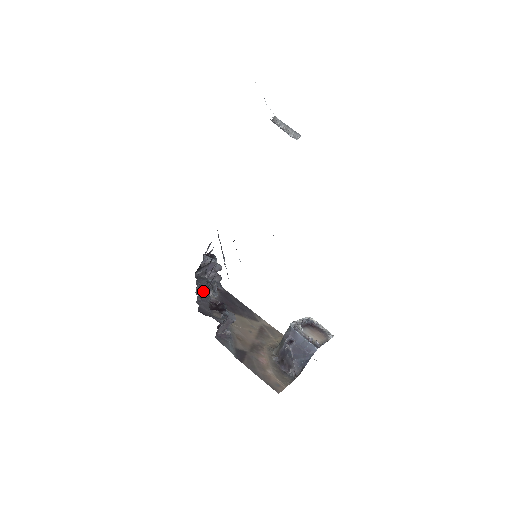
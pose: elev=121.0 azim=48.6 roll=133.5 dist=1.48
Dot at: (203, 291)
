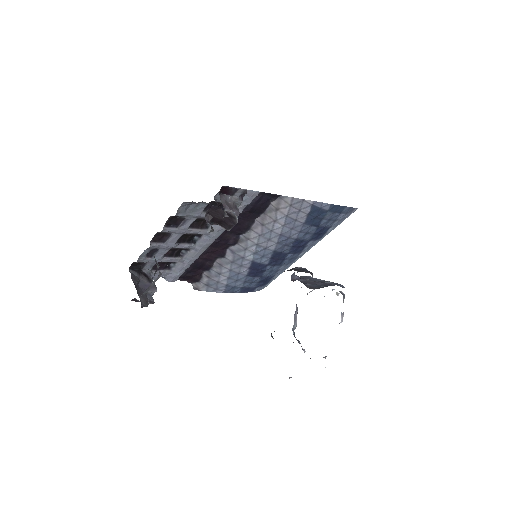
Dot at: occluded
